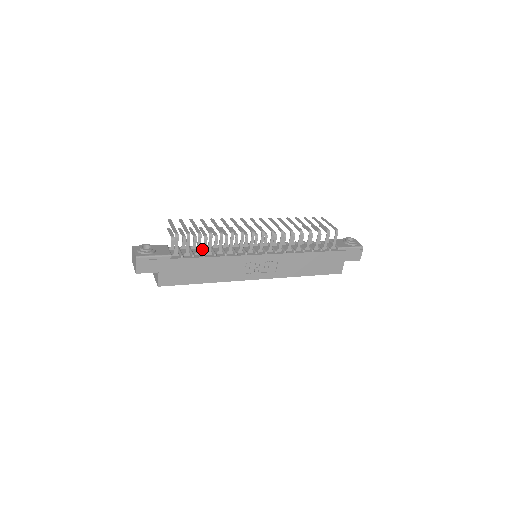
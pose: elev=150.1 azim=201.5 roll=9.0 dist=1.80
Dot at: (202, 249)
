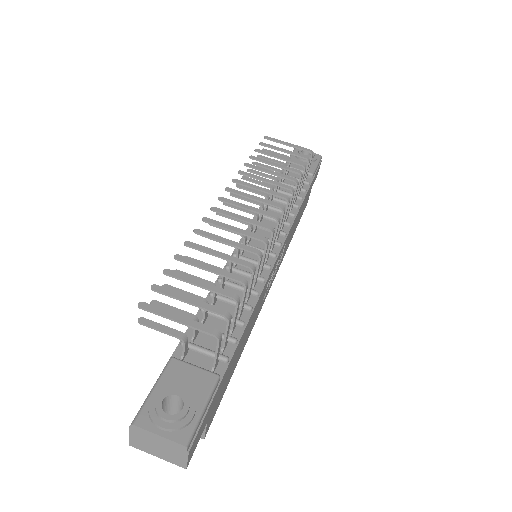
Dot at: occluded
